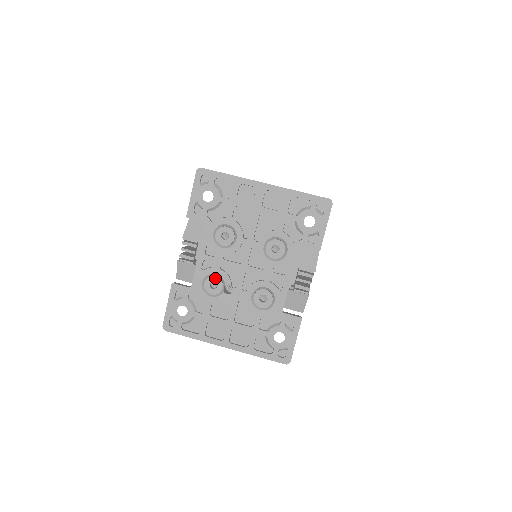
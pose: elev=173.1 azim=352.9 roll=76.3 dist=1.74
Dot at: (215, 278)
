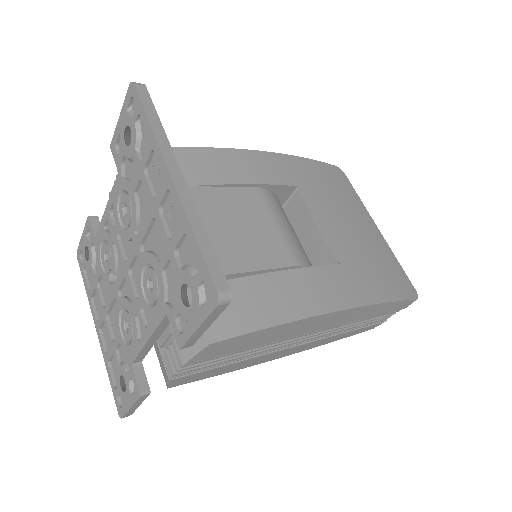
Dot at: (108, 250)
